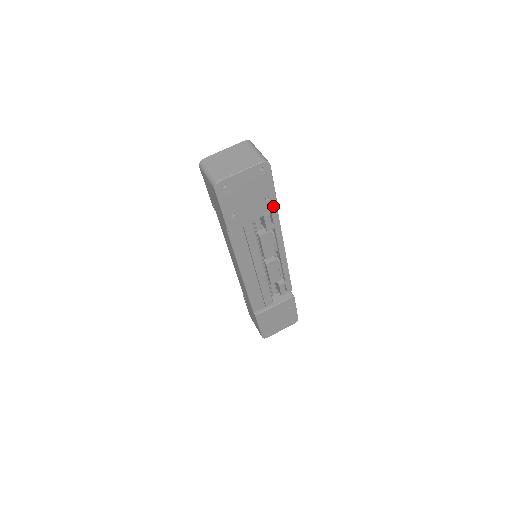
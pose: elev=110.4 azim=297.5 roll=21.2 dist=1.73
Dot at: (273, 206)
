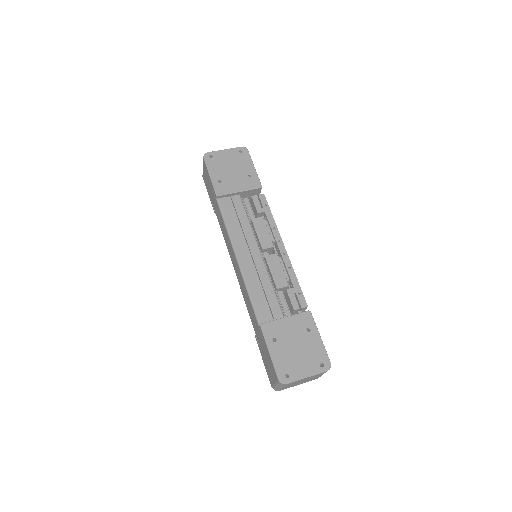
Dot at: (257, 184)
